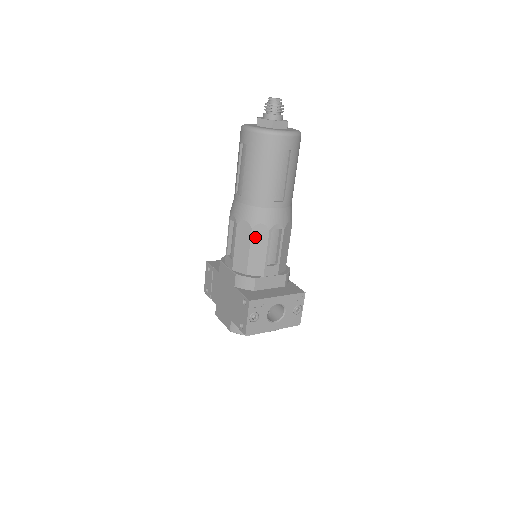
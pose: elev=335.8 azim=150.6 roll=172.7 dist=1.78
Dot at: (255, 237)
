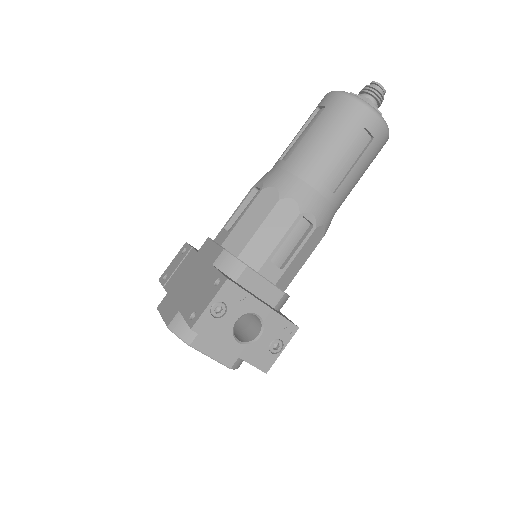
Dot at: (277, 213)
